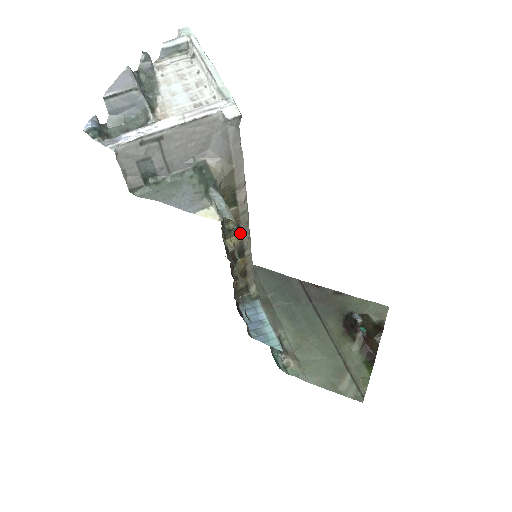
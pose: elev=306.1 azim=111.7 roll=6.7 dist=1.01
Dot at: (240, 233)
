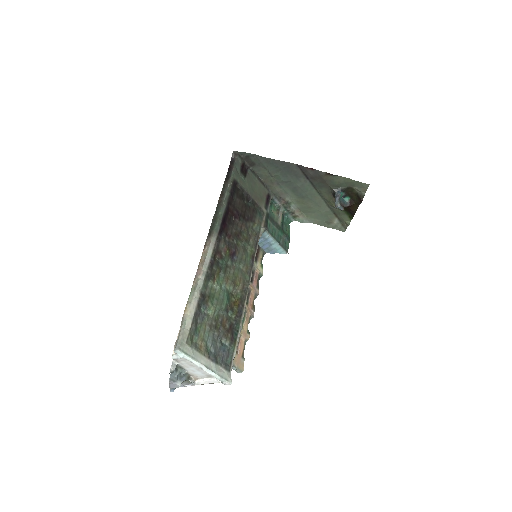
Dot at: occluded
